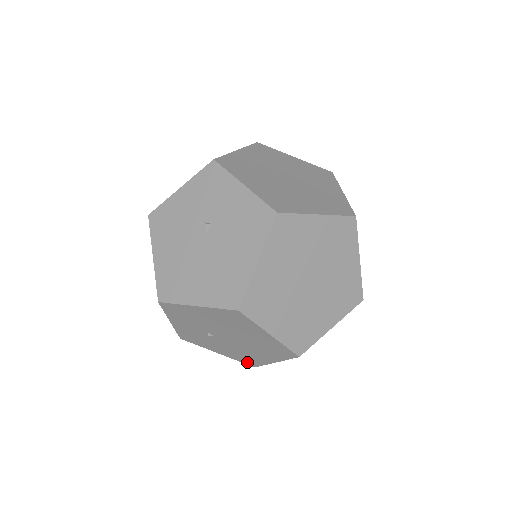
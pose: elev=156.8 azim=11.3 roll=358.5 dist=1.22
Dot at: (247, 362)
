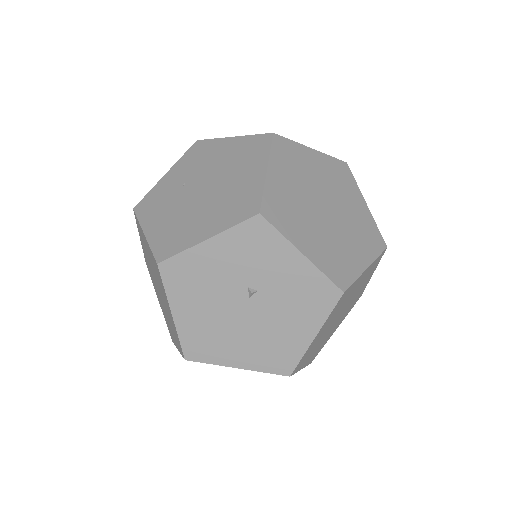
Dot at: occluded
